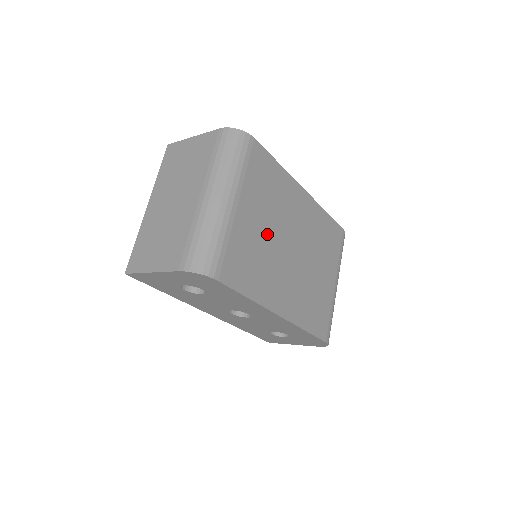
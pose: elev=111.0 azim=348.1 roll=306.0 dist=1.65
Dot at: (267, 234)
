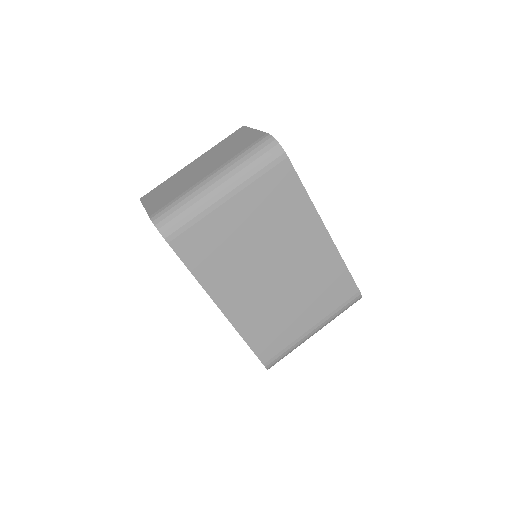
Dot at: (249, 239)
